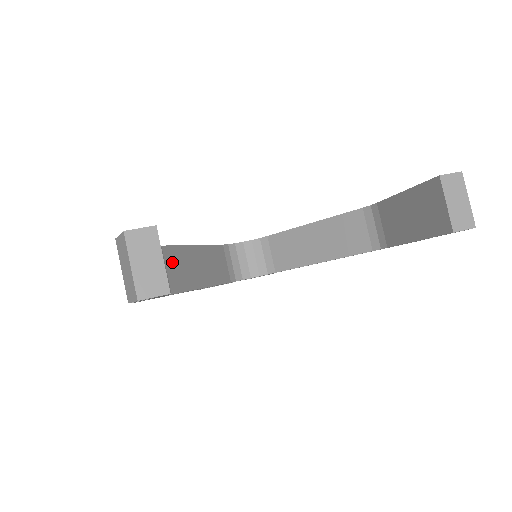
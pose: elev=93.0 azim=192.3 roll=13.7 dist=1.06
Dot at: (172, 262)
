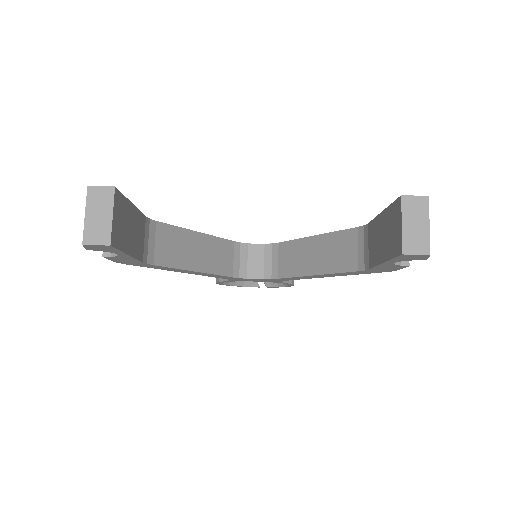
Dot at: (164, 238)
